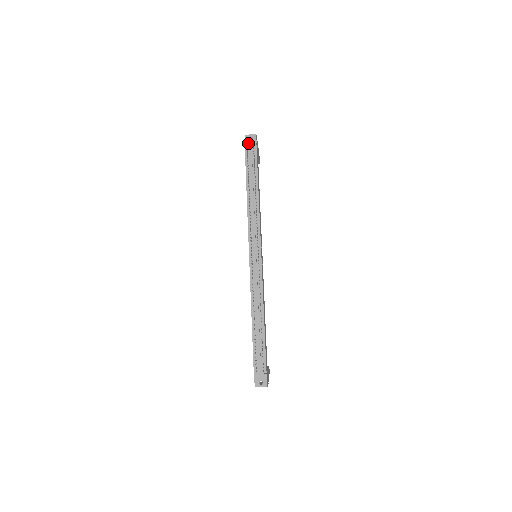
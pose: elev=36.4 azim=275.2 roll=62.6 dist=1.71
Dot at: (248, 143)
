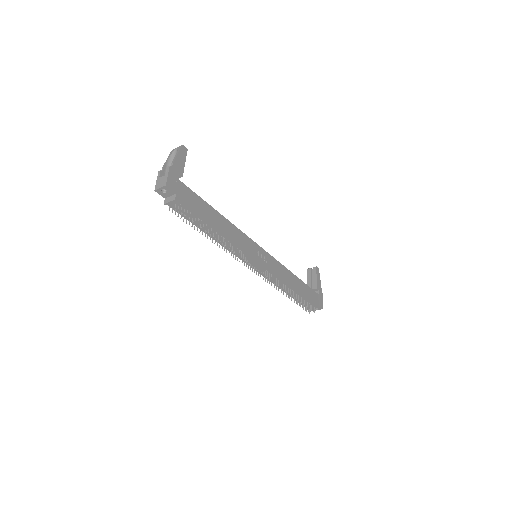
Dot at: (167, 203)
